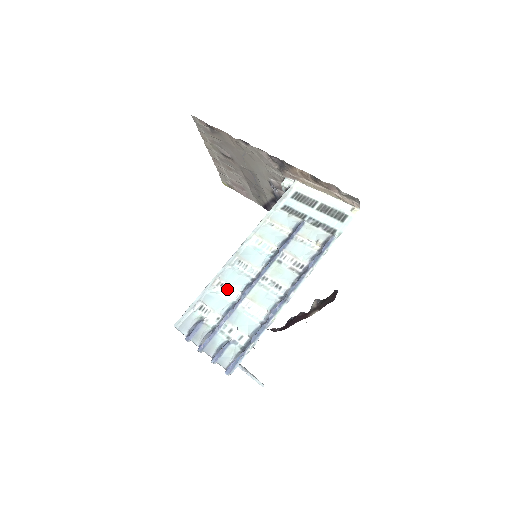
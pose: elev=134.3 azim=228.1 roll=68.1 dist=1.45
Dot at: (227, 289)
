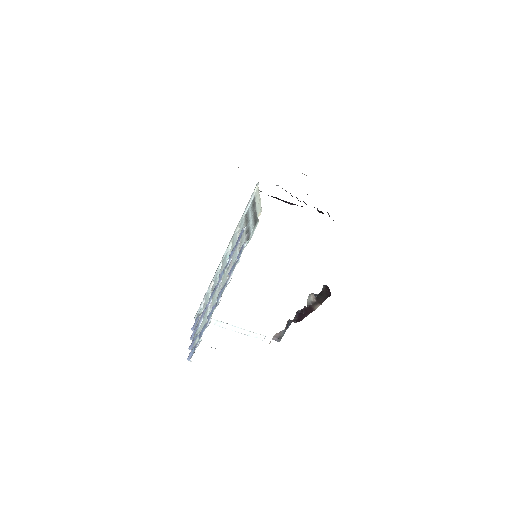
Dot at: (212, 291)
